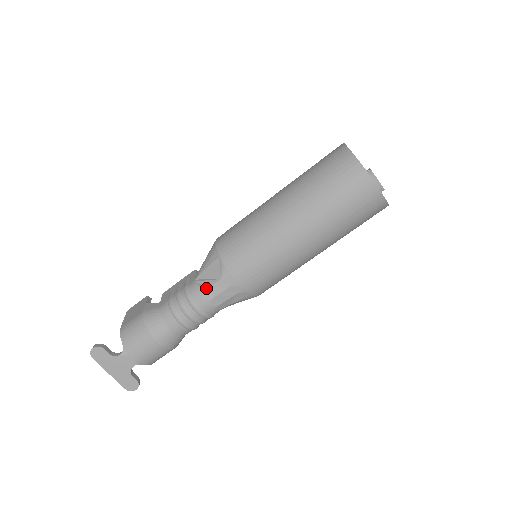
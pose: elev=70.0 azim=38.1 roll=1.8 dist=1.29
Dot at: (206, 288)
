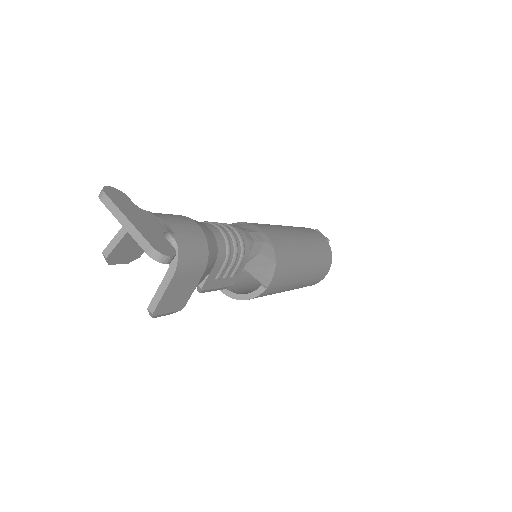
Dot at: occluded
